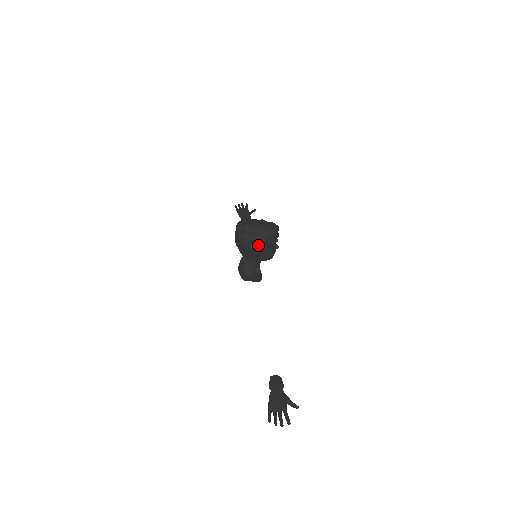
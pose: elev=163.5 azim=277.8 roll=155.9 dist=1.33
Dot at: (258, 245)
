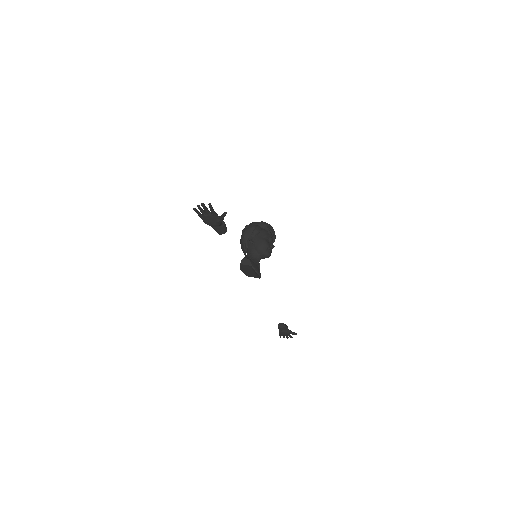
Dot at: (252, 226)
